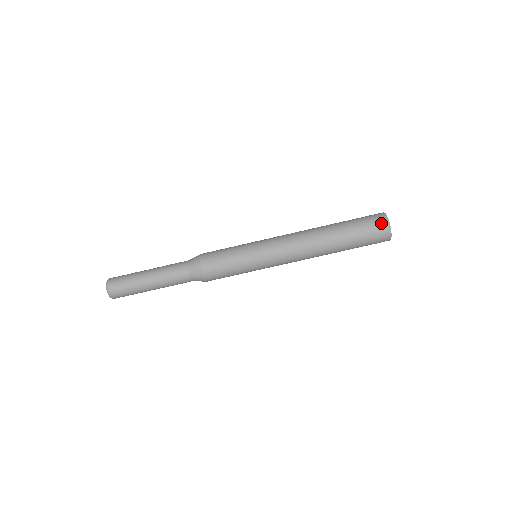
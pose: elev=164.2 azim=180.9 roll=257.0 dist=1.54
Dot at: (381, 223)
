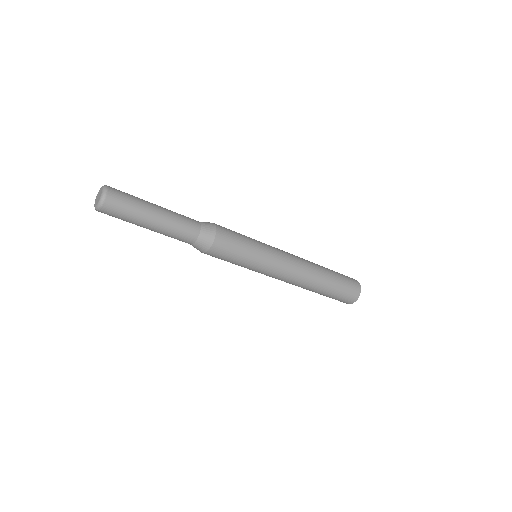
Dot at: (352, 298)
